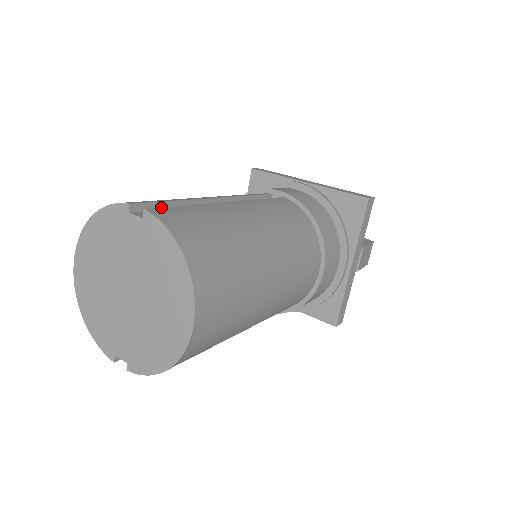
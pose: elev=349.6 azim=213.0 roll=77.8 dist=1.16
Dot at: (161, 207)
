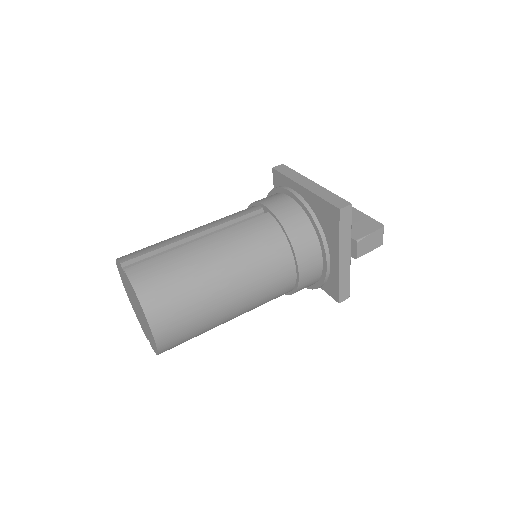
Dot at: (137, 264)
